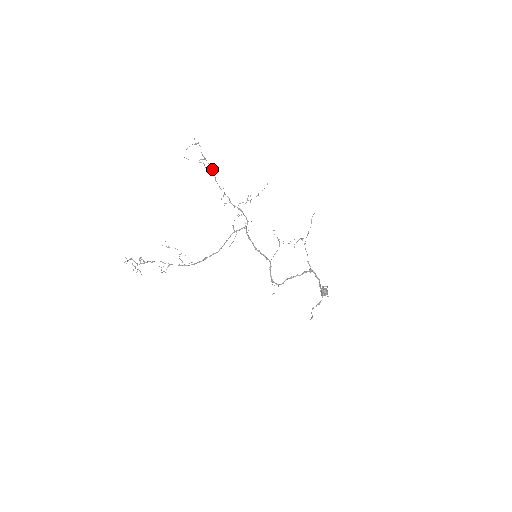
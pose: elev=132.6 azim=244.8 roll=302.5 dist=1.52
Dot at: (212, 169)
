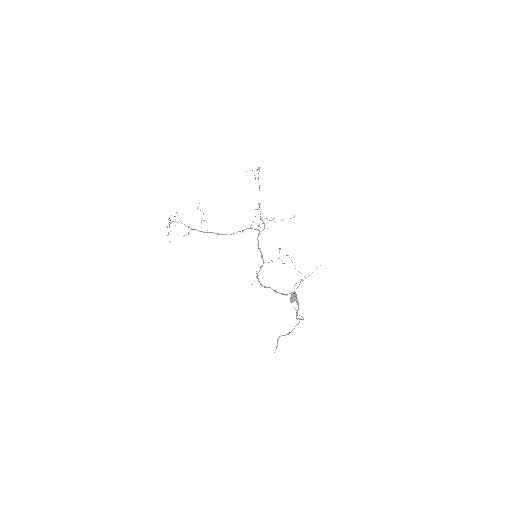
Dot at: occluded
